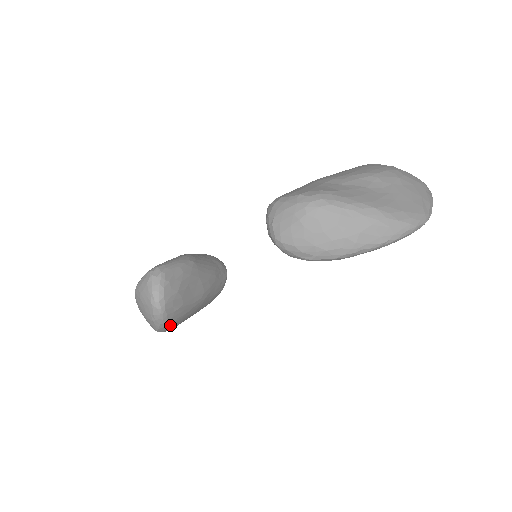
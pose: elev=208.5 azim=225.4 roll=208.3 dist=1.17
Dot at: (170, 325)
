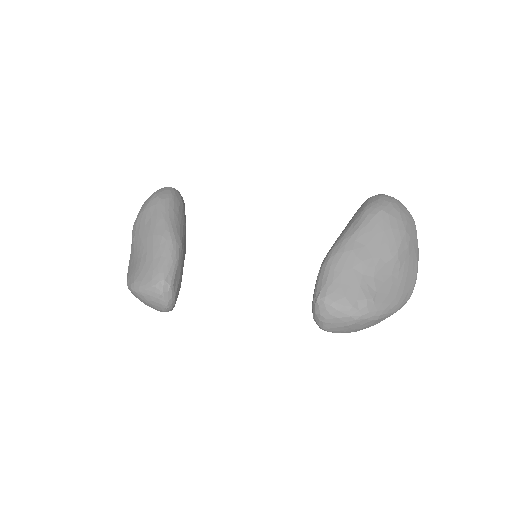
Dot at: occluded
